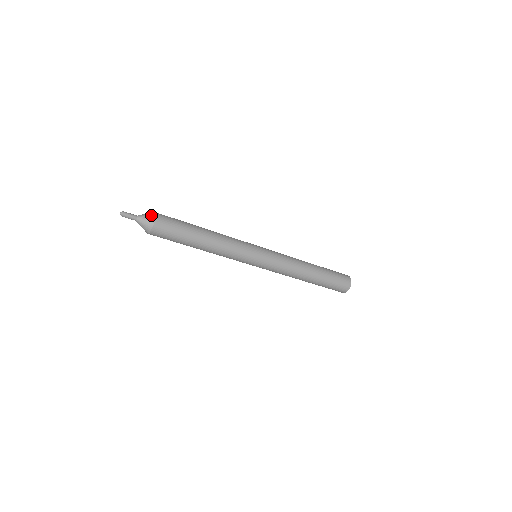
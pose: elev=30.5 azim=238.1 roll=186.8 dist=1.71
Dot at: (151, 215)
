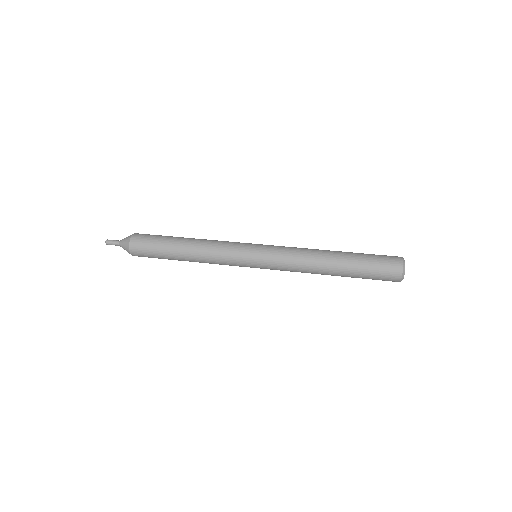
Dot at: (128, 252)
